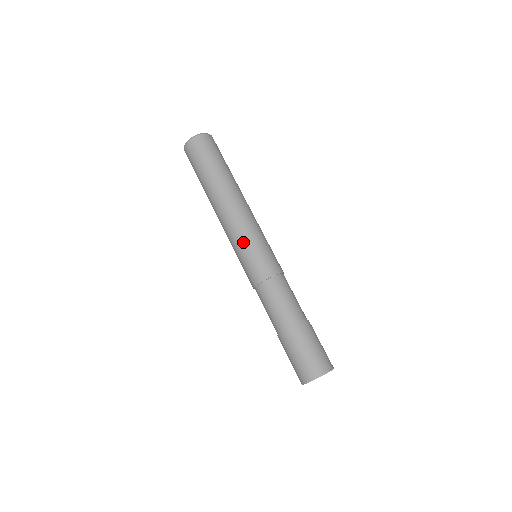
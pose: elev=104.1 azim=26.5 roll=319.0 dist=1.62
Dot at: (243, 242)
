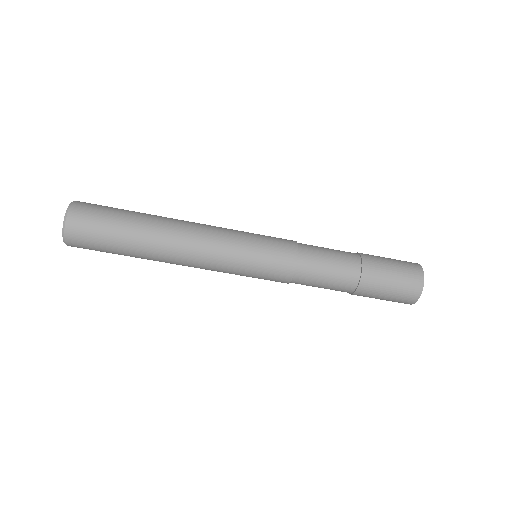
Dot at: (235, 270)
